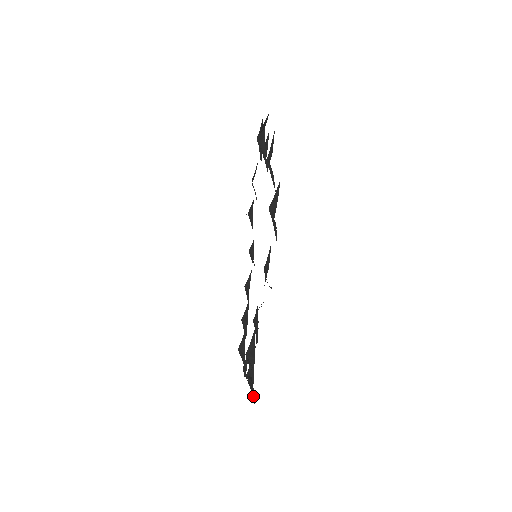
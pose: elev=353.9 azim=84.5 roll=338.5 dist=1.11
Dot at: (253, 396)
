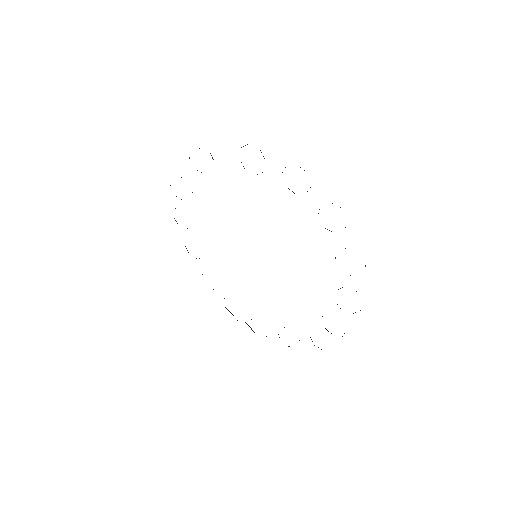
Dot at: occluded
